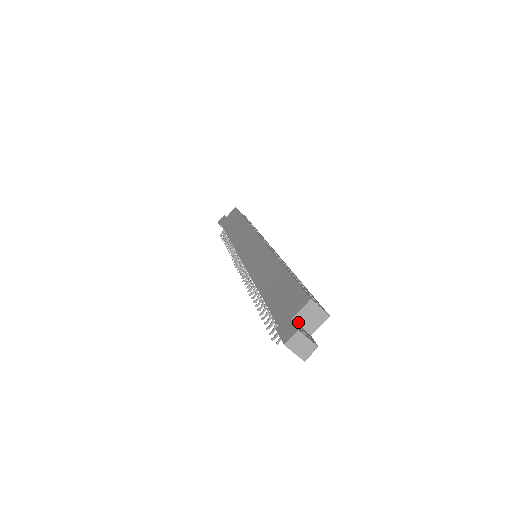
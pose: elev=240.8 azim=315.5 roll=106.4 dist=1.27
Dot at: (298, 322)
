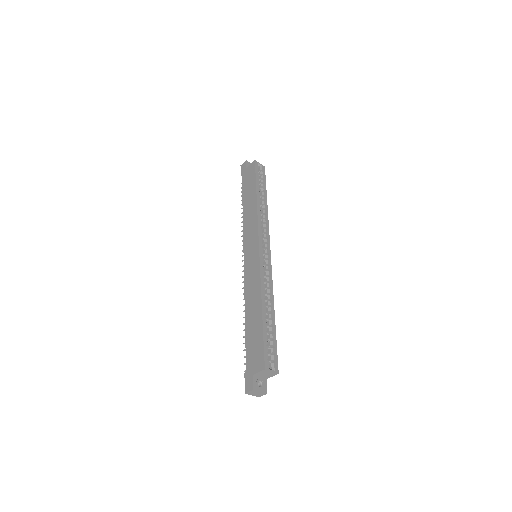
Dot at: (257, 376)
